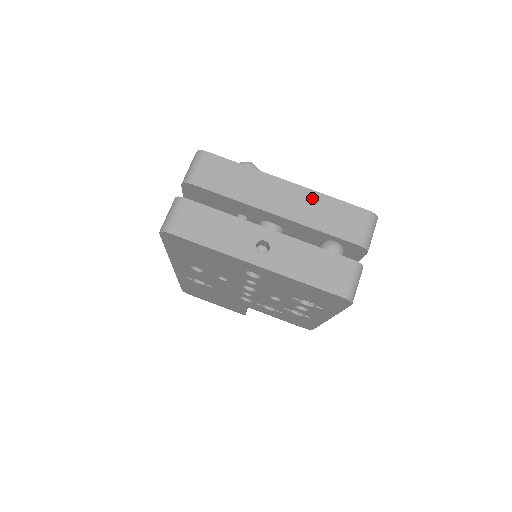
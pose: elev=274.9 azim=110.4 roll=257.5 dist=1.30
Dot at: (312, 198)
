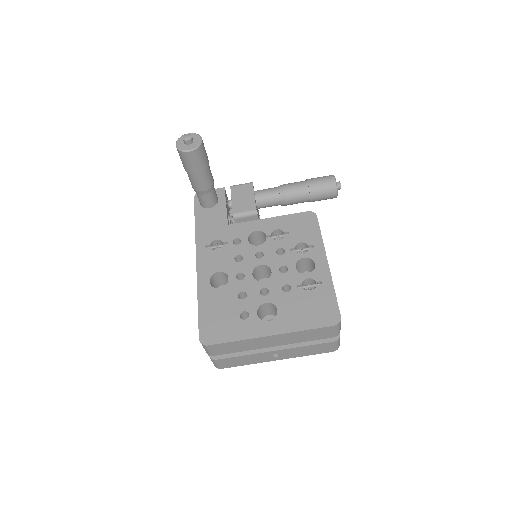
Dot at: (292, 335)
